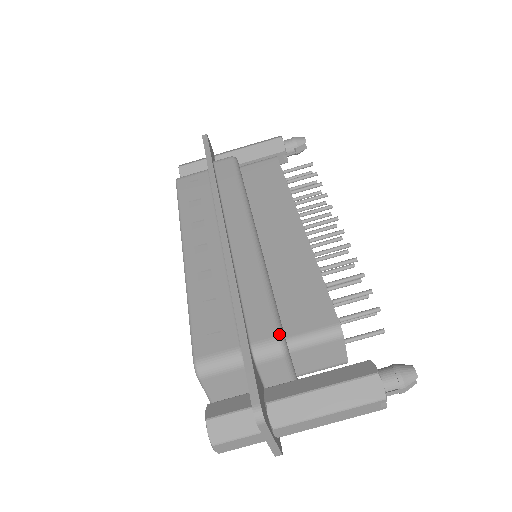
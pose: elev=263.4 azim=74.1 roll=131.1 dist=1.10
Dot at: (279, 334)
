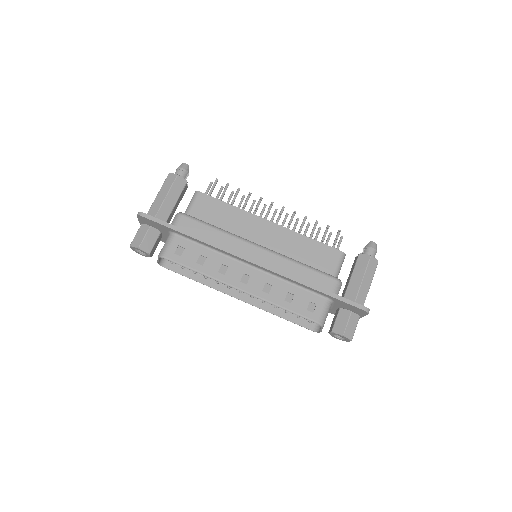
Dot at: (335, 278)
